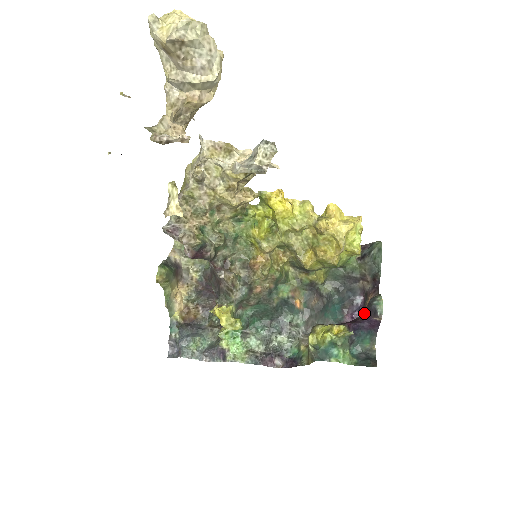
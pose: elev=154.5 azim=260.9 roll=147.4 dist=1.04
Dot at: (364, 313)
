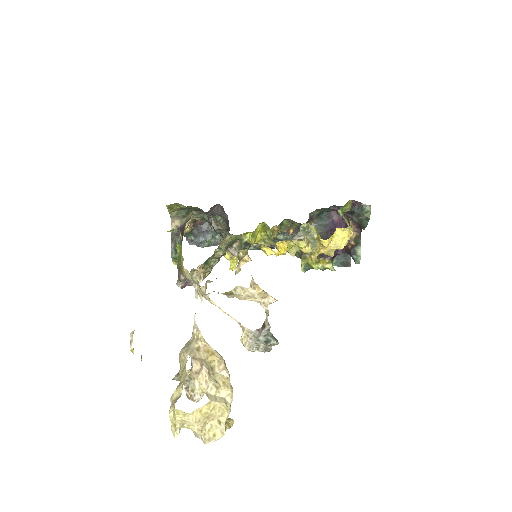
Dot at: occluded
